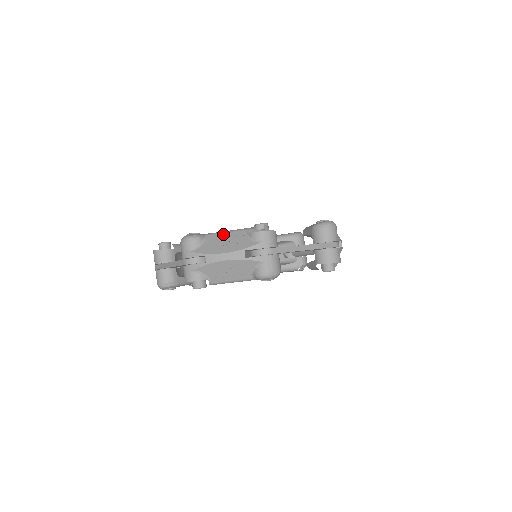
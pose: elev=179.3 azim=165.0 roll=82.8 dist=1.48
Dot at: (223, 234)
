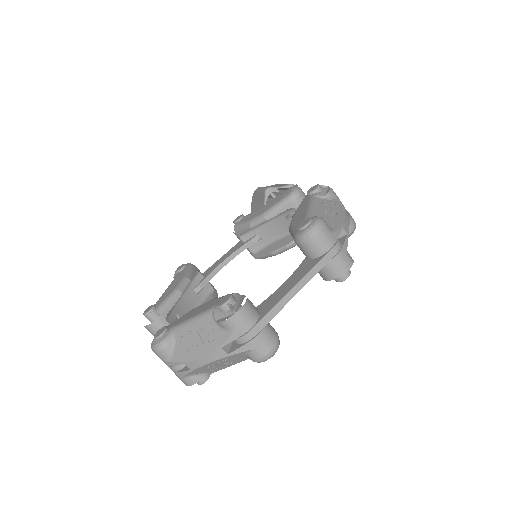
Dot at: (189, 326)
